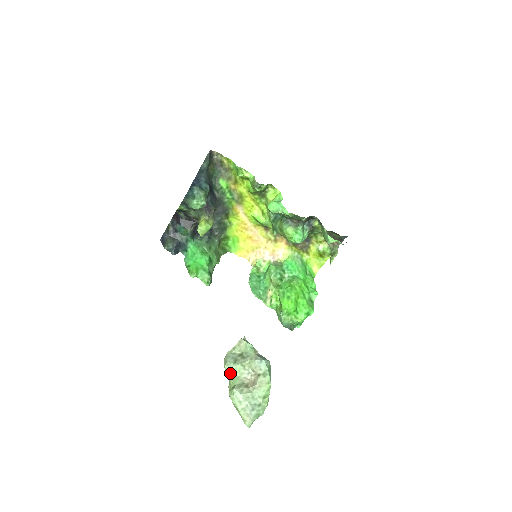
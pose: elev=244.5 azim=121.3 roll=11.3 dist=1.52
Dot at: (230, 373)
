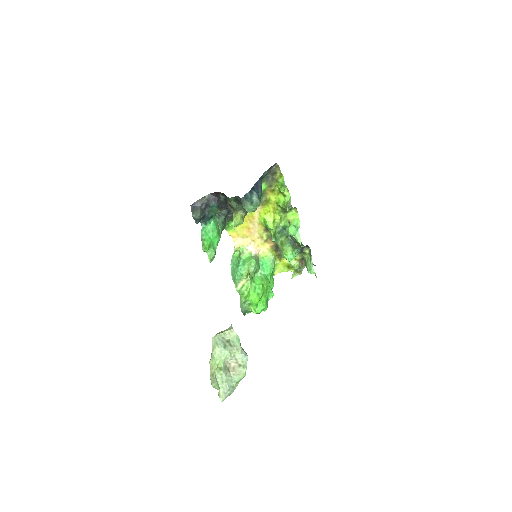
Dot at: (218, 354)
